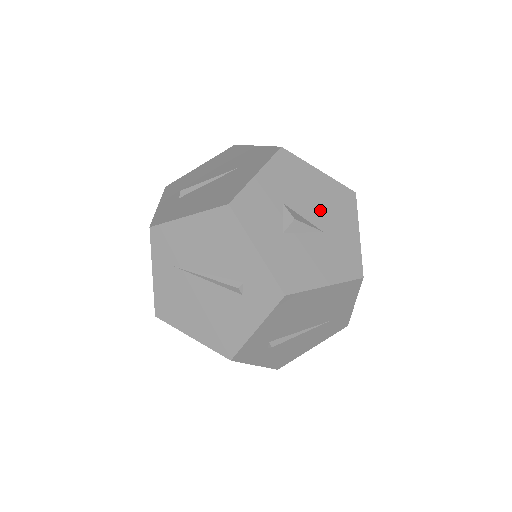
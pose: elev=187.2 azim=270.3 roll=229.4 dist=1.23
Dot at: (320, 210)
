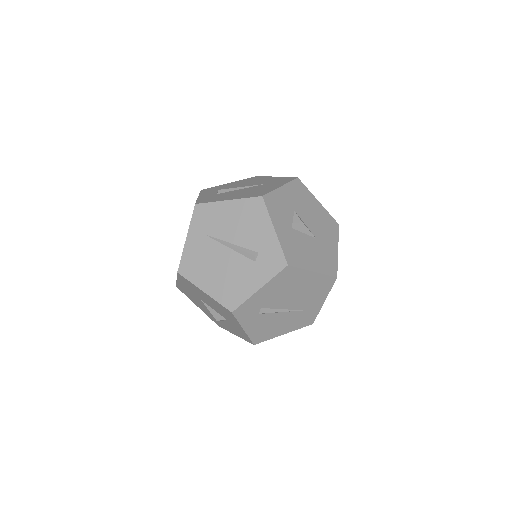
Dot at: (316, 225)
